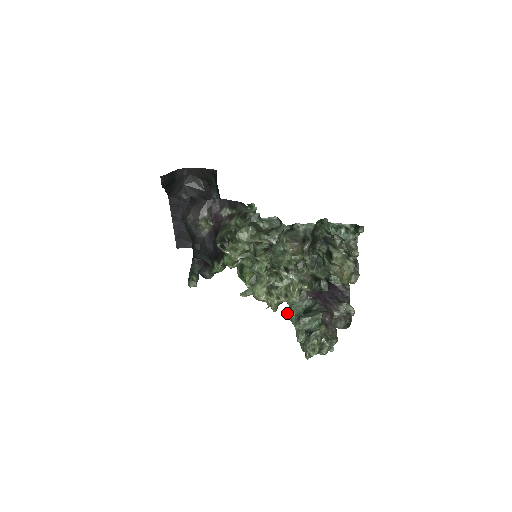
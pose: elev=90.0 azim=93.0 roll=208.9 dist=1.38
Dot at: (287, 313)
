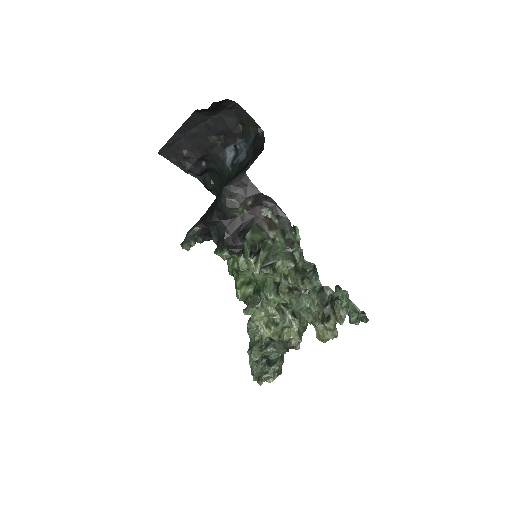
Dot at: (250, 321)
